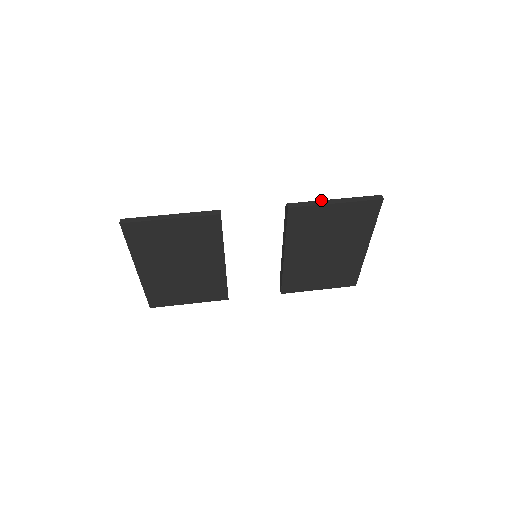
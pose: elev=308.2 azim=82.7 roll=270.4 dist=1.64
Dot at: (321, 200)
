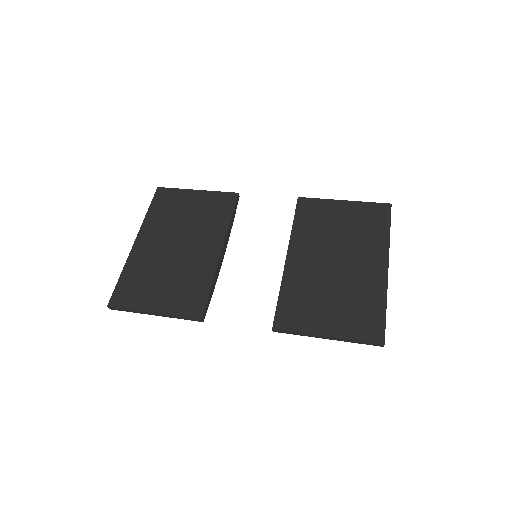
Dot at: occluded
